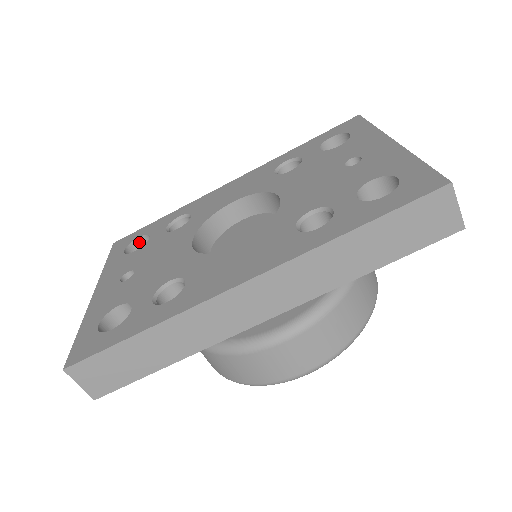
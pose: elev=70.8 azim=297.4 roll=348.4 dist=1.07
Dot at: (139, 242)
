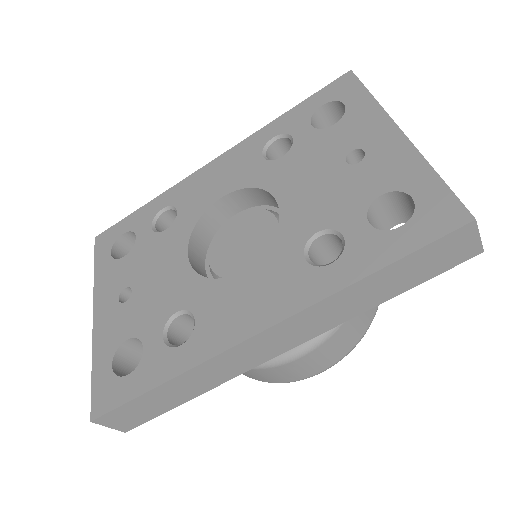
Dot at: (124, 238)
